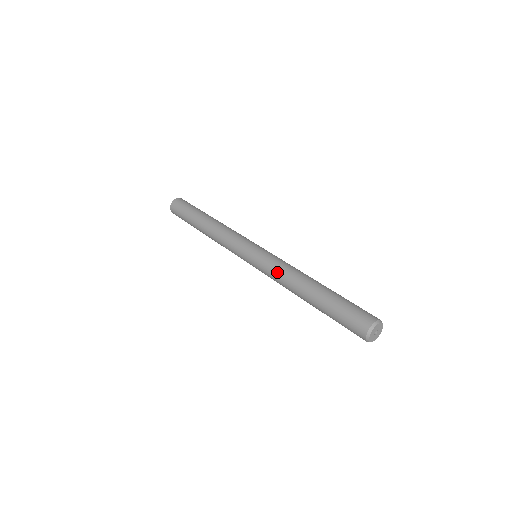
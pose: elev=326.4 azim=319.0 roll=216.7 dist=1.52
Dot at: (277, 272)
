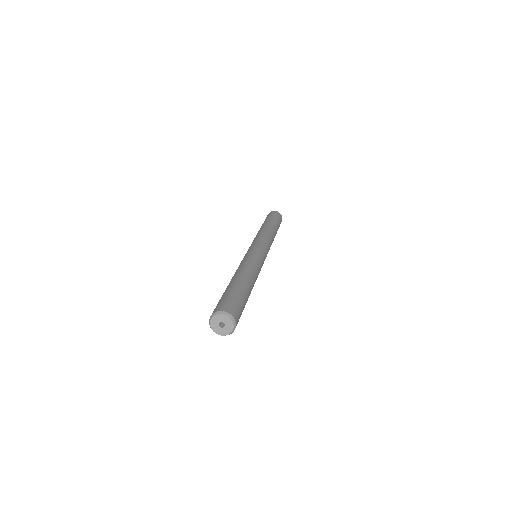
Dot at: (243, 261)
